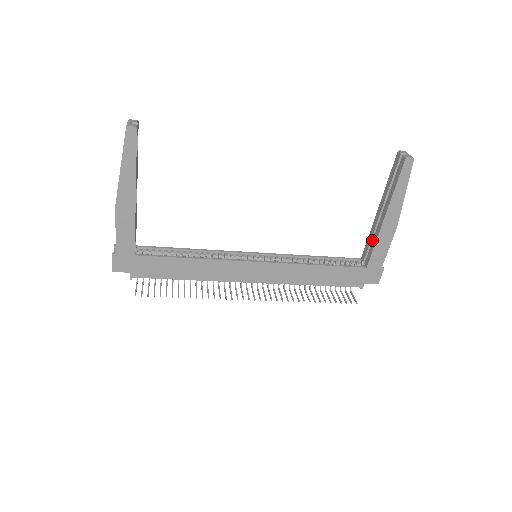
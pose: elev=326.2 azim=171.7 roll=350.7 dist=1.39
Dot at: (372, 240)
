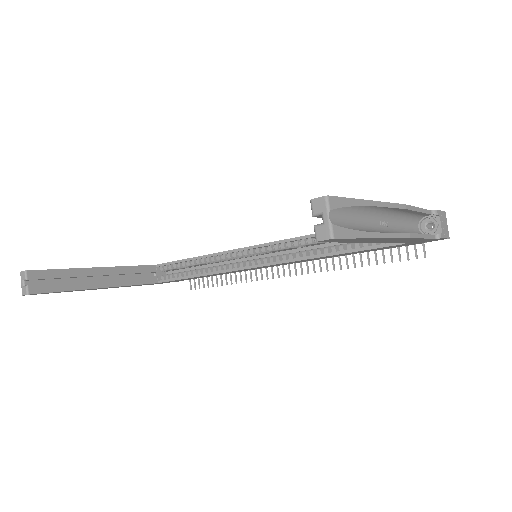
Dot at: occluded
